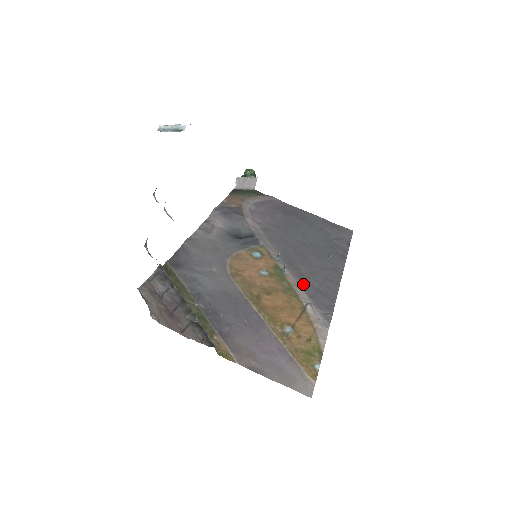
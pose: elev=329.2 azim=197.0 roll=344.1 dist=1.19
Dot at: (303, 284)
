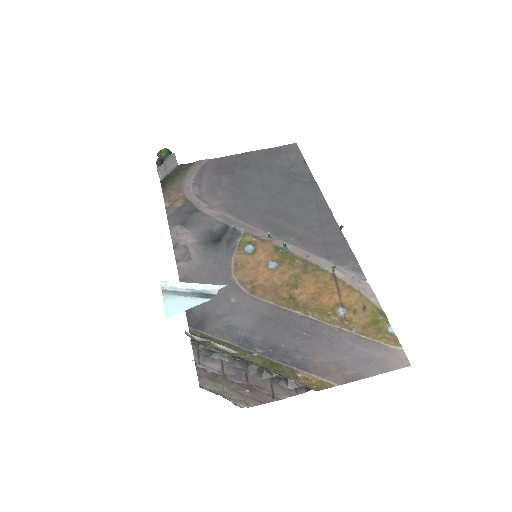
Dot at: (311, 248)
